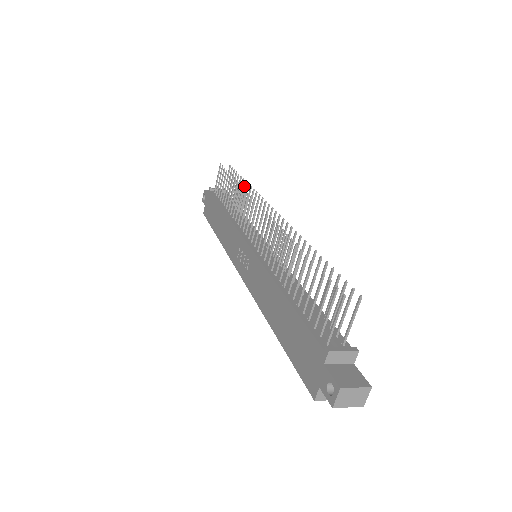
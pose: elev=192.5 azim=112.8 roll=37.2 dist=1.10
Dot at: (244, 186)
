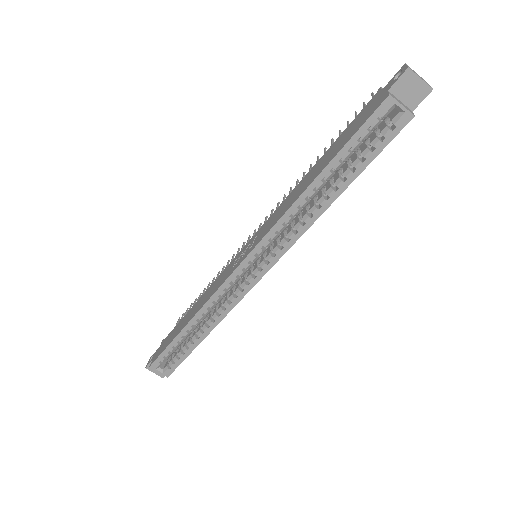
Dot at: occluded
